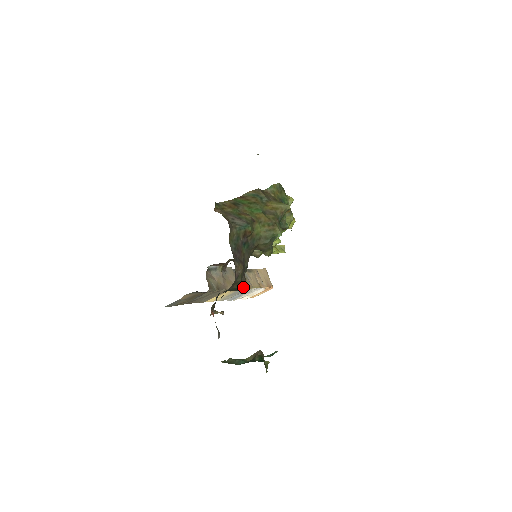
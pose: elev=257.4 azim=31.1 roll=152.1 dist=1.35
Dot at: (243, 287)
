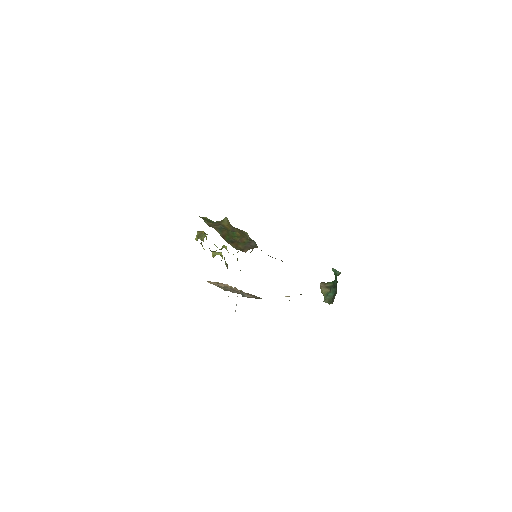
Dot at: (241, 291)
